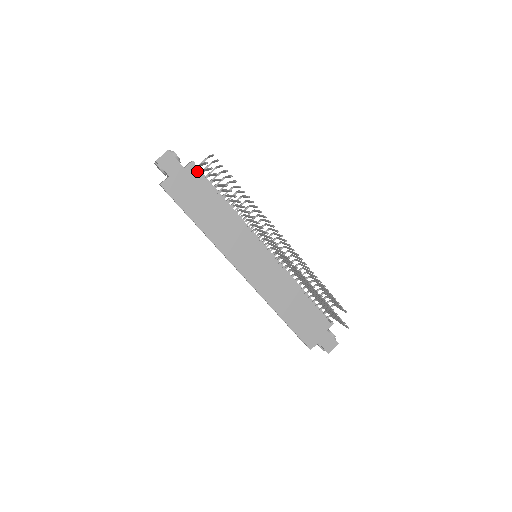
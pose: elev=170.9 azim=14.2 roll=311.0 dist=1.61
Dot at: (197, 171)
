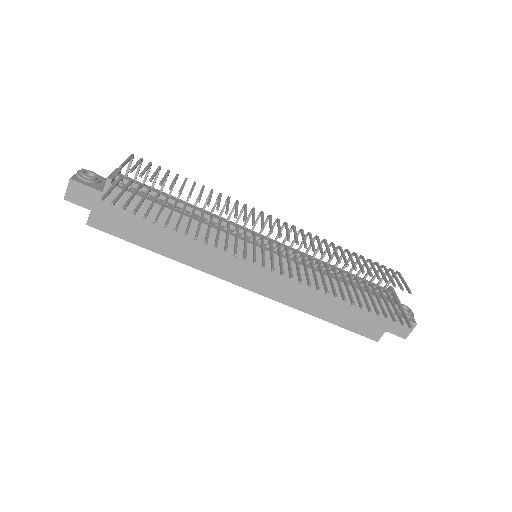
Dot at: (120, 189)
